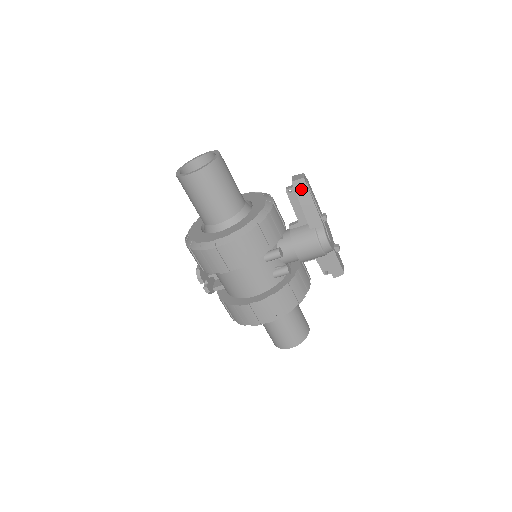
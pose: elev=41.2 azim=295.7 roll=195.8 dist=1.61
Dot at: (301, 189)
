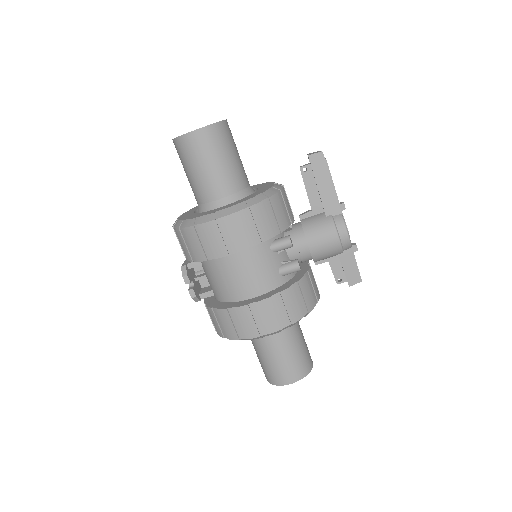
Dot at: (319, 165)
